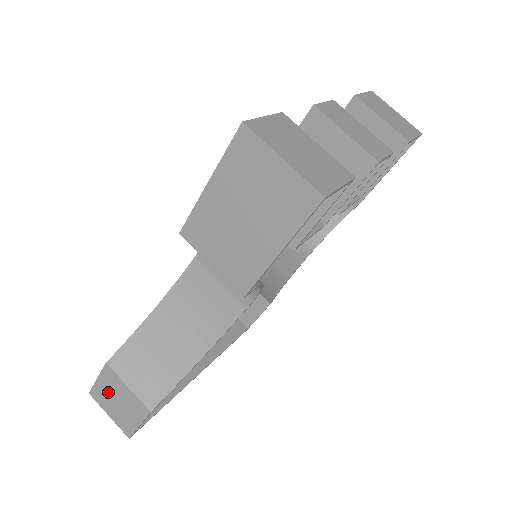
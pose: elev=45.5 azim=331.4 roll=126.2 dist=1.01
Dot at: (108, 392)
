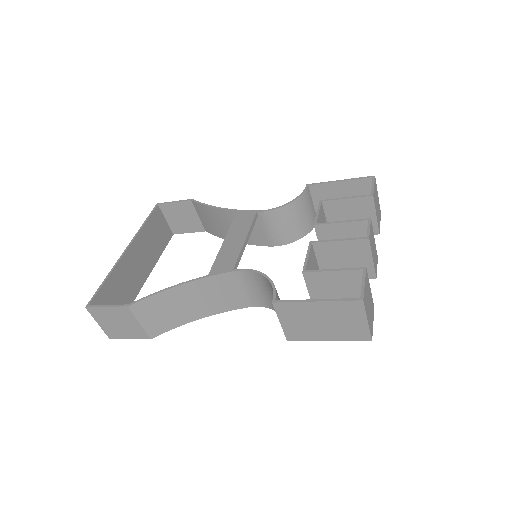
Dot at: (112, 316)
